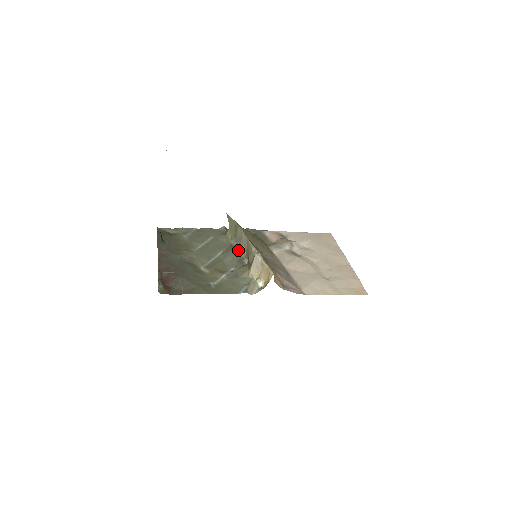
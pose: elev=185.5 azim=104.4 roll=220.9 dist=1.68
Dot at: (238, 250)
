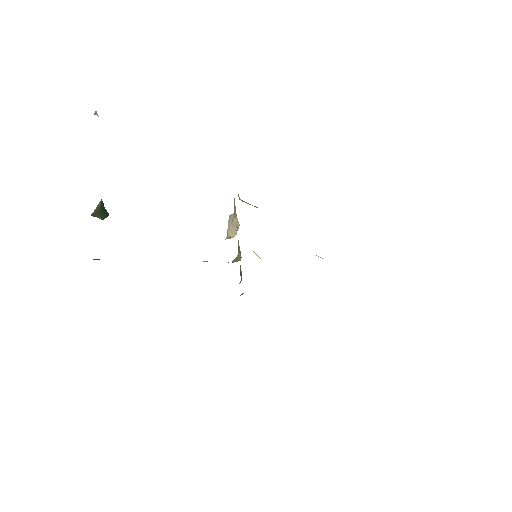
Dot at: (233, 260)
